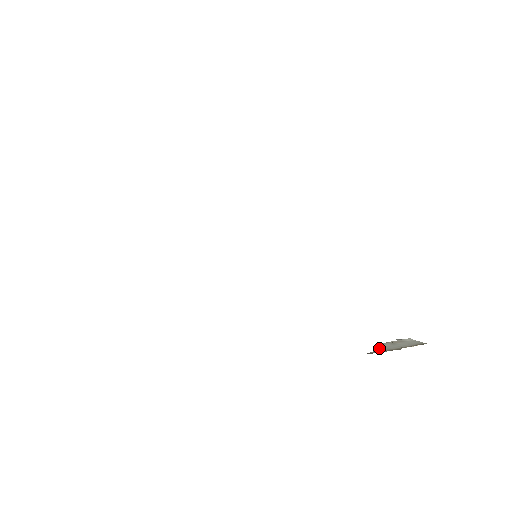
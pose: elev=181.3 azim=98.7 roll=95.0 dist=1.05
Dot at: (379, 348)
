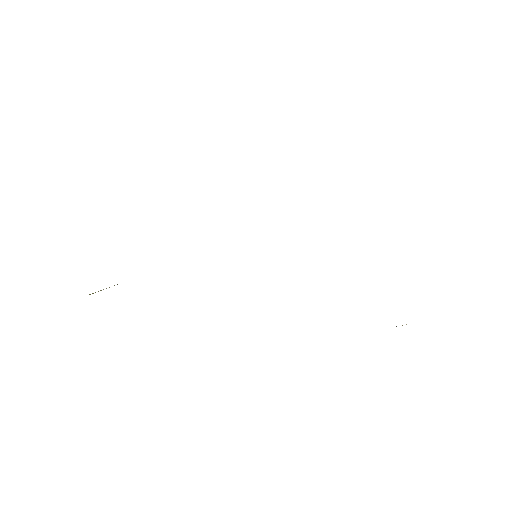
Dot at: occluded
